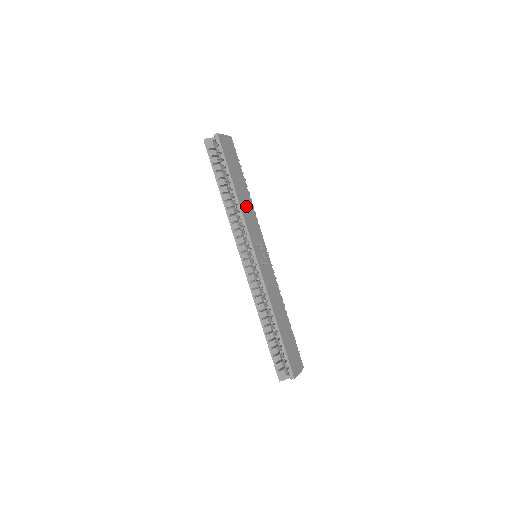
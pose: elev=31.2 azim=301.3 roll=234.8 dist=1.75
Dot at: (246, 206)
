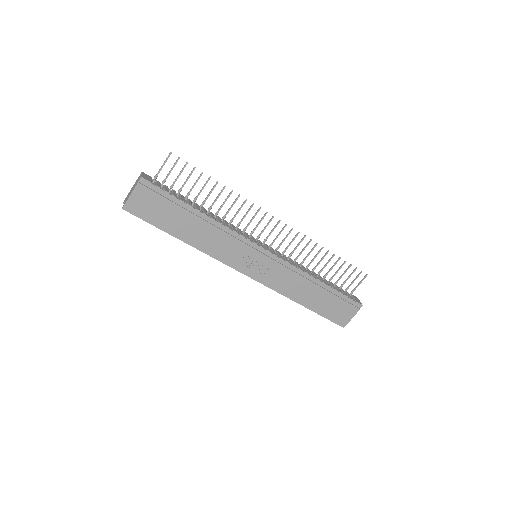
Dot at: (208, 239)
